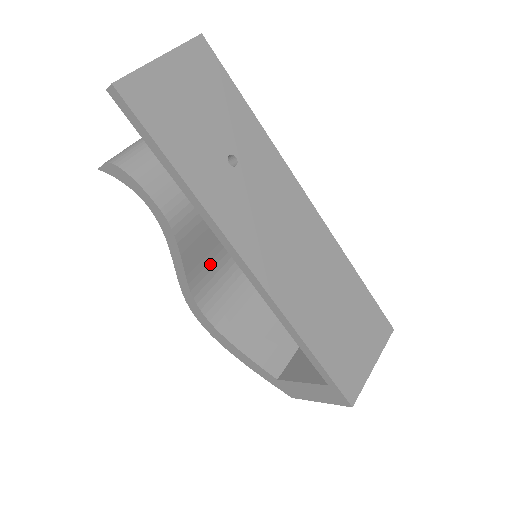
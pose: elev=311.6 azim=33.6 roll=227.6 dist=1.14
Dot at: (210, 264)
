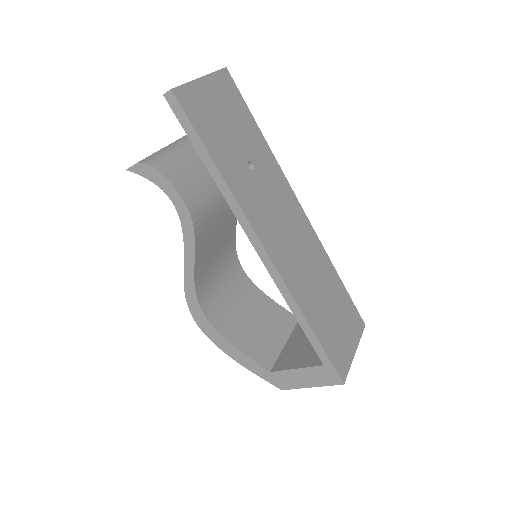
Dot at: (210, 266)
